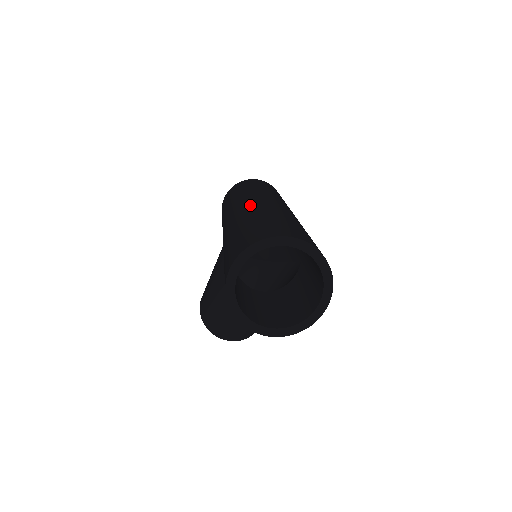
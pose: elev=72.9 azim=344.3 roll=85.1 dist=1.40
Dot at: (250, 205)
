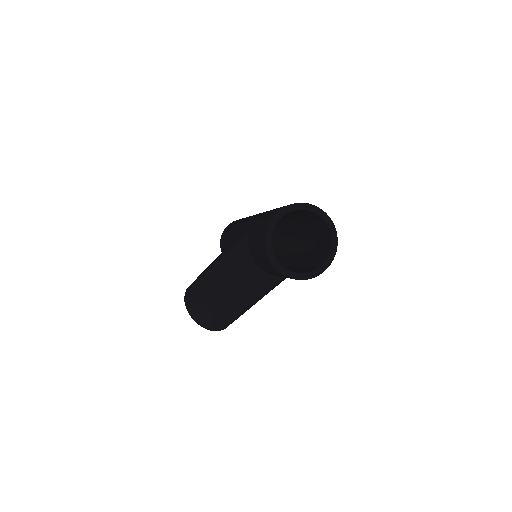
Dot at: occluded
